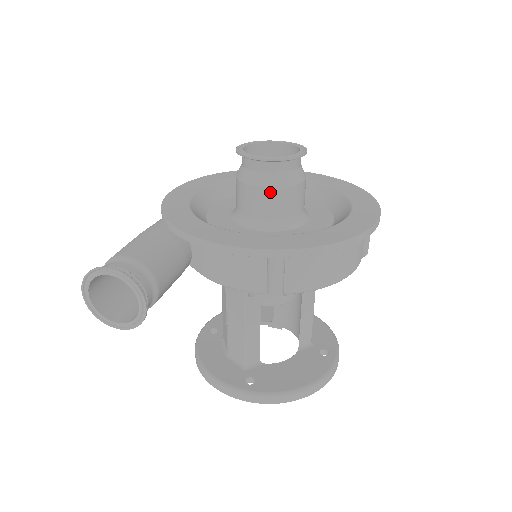
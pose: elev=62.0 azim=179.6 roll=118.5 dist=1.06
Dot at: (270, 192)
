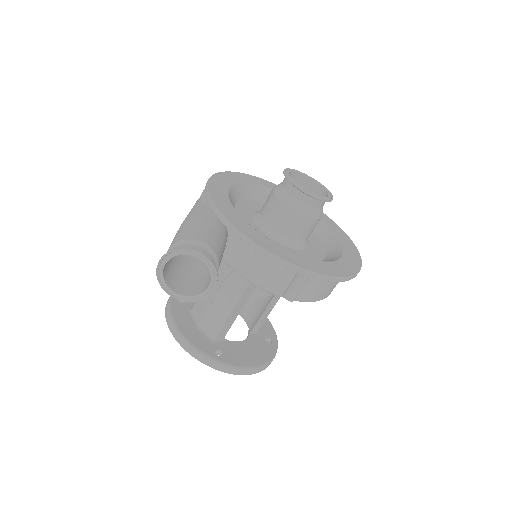
Dot at: (302, 219)
